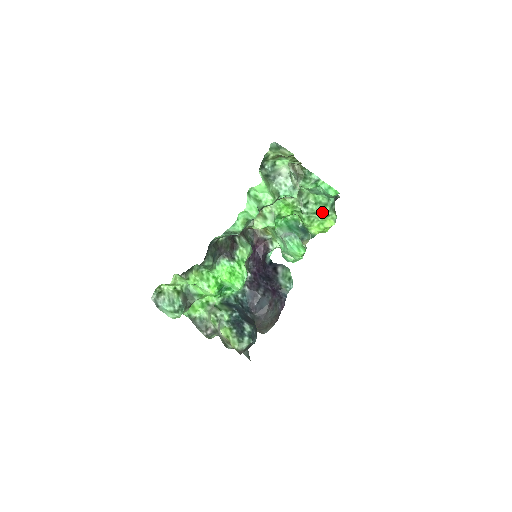
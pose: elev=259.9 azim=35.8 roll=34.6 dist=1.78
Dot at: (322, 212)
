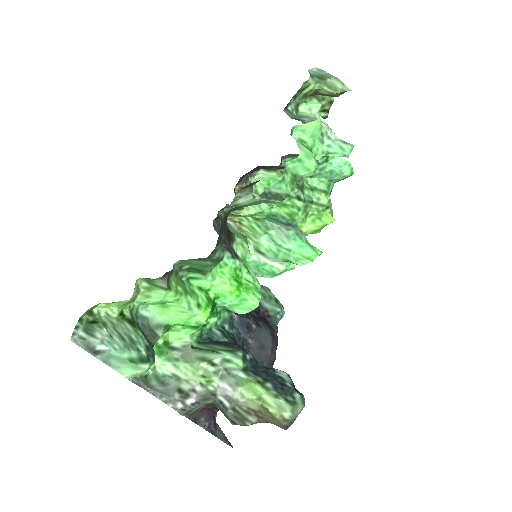
Dot at: (323, 201)
